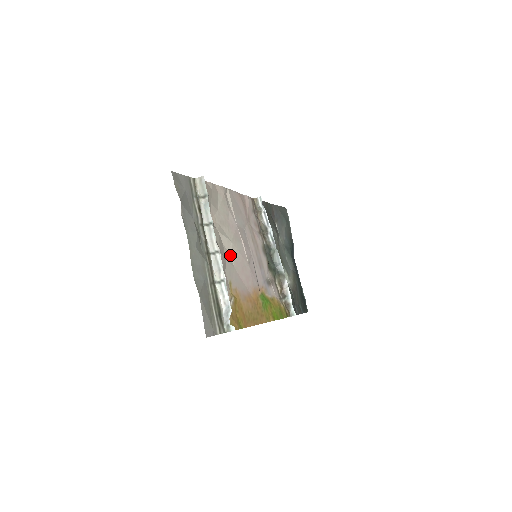
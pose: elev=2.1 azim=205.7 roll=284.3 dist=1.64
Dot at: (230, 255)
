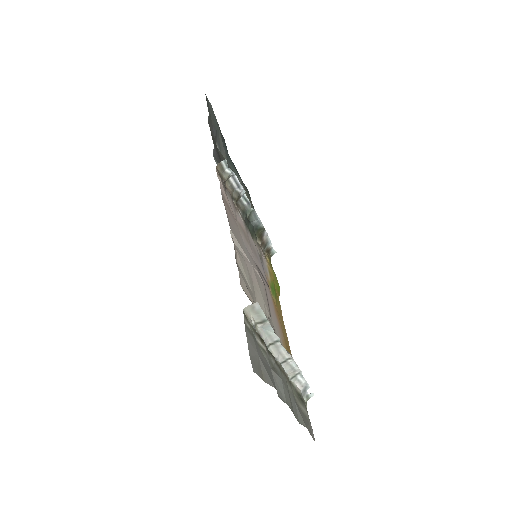
Dot at: (267, 315)
